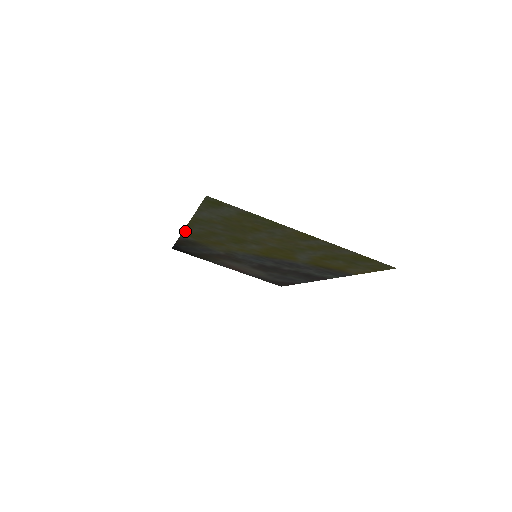
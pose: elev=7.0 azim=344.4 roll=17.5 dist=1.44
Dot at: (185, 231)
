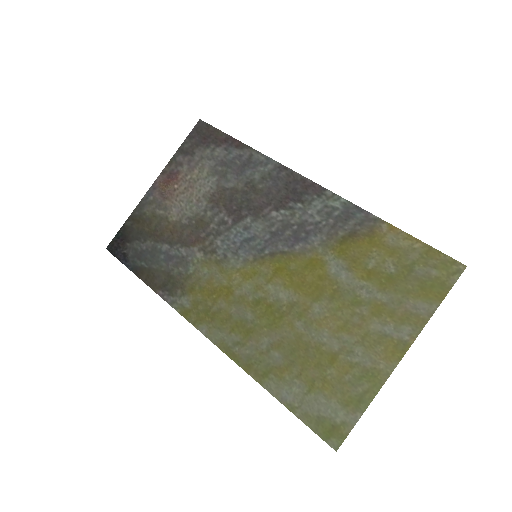
Dot at: (199, 328)
